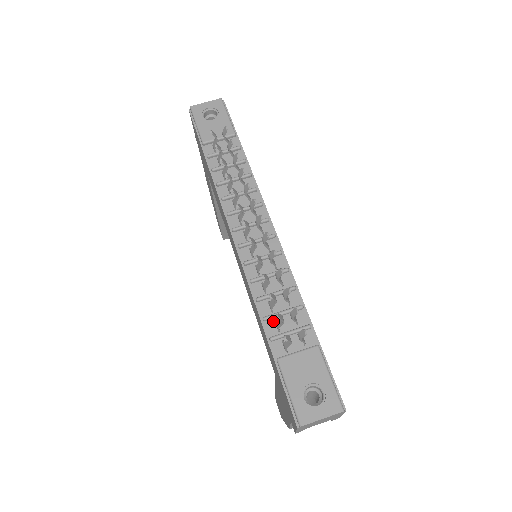
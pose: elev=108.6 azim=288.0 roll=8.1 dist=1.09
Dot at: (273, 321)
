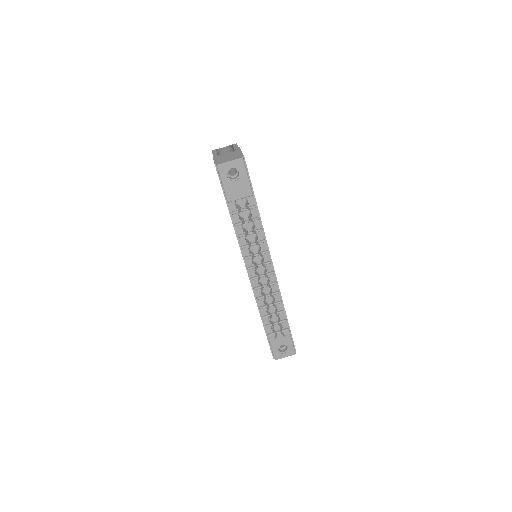
Dot at: (267, 317)
